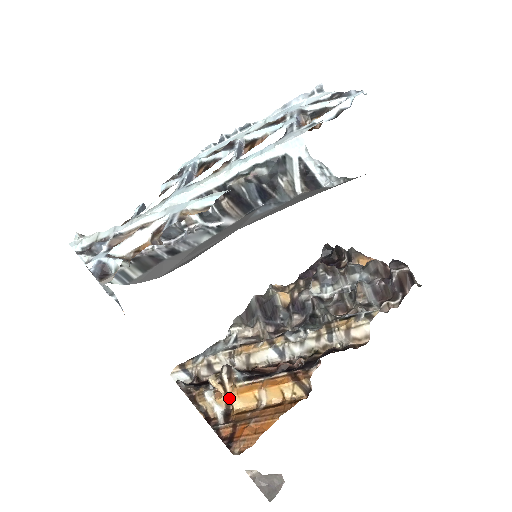
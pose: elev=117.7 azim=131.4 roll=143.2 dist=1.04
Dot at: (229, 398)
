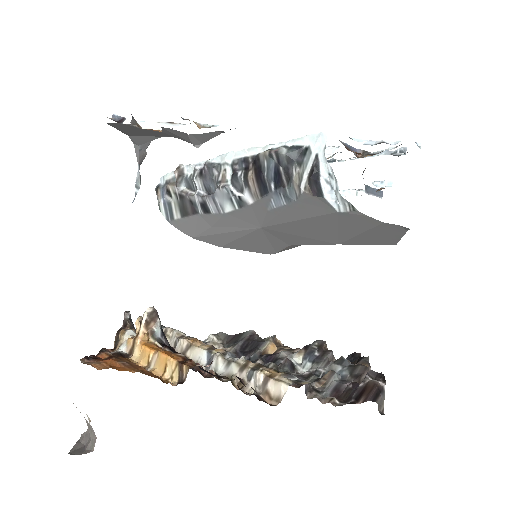
Dot at: (136, 343)
